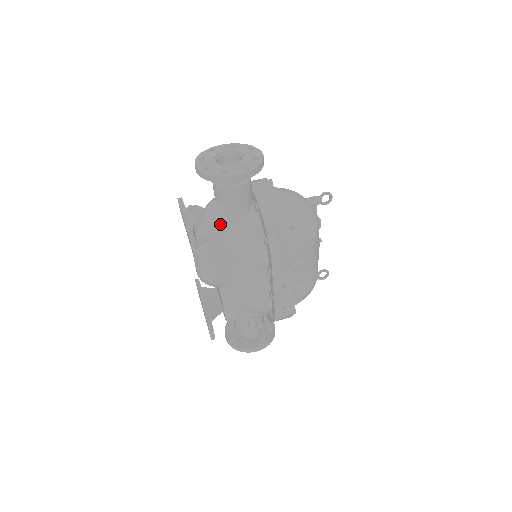
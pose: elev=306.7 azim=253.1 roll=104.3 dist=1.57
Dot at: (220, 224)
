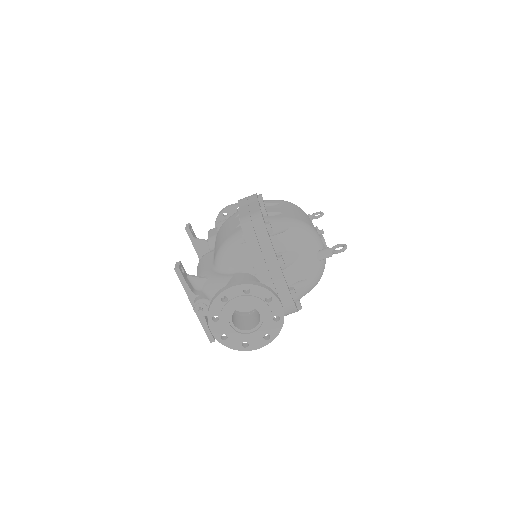
Dot at: occluded
